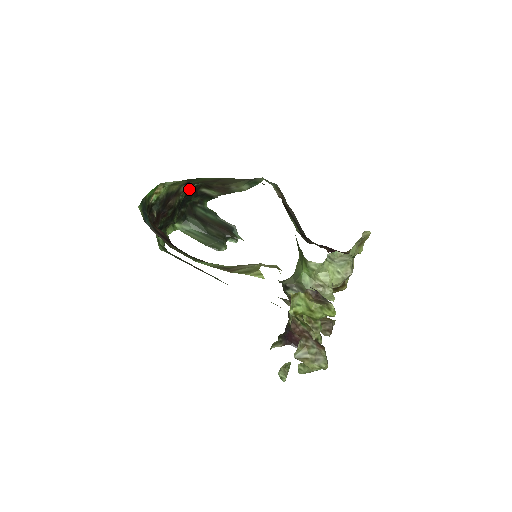
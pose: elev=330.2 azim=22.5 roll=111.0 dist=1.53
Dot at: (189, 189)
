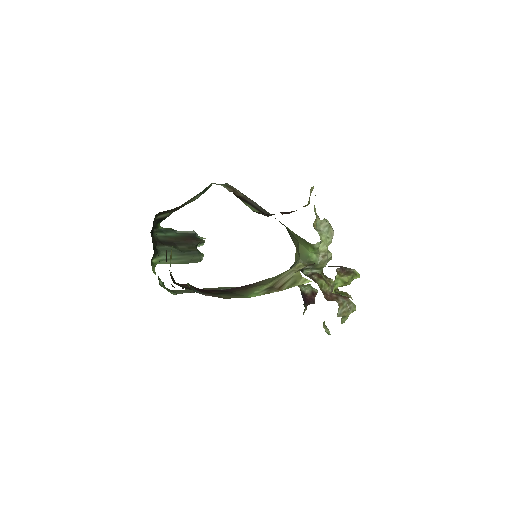
Dot at: occluded
